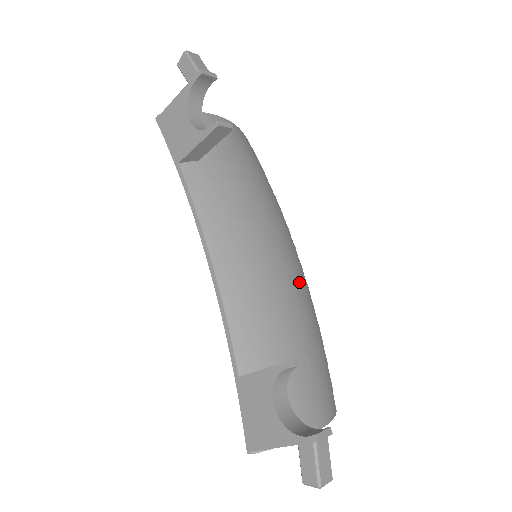
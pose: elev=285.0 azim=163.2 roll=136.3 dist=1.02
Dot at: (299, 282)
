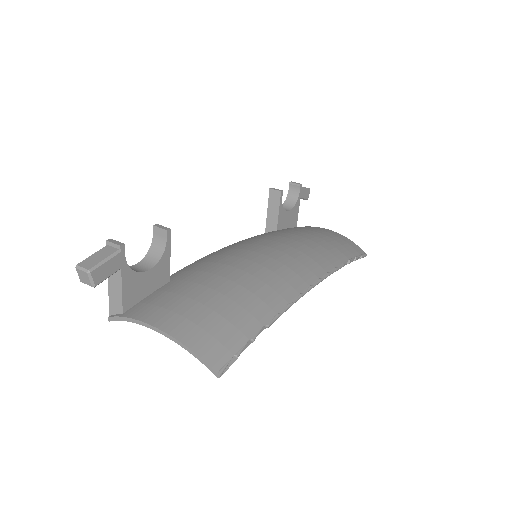
Dot at: (277, 273)
